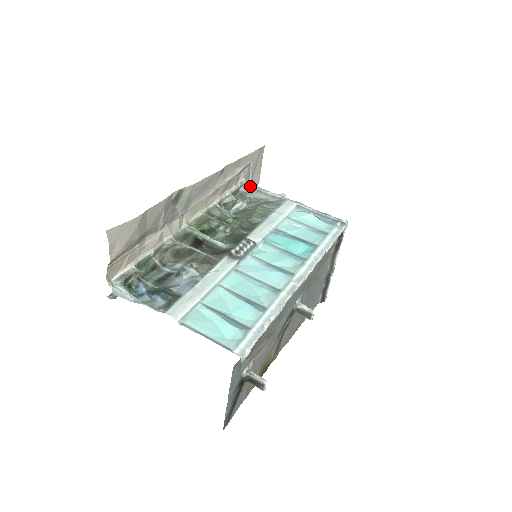
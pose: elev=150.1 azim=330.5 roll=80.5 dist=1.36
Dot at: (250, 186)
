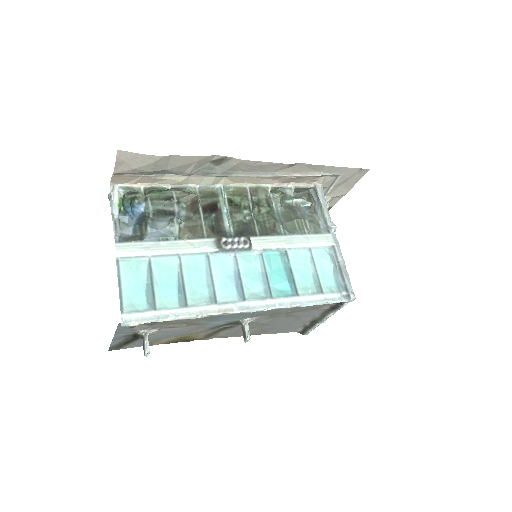
Dot at: (318, 194)
